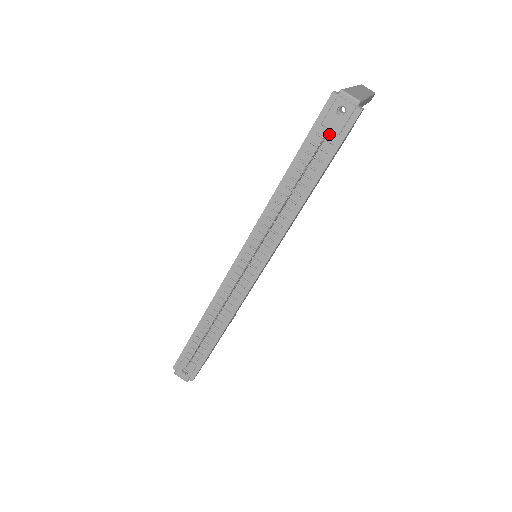
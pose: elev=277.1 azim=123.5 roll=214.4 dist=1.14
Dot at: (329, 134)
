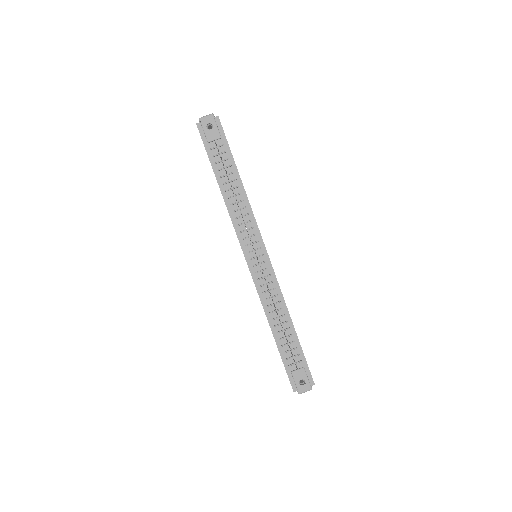
Dot at: (217, 143)
